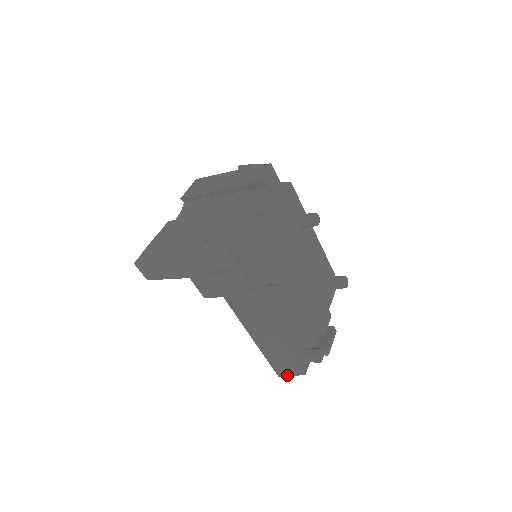
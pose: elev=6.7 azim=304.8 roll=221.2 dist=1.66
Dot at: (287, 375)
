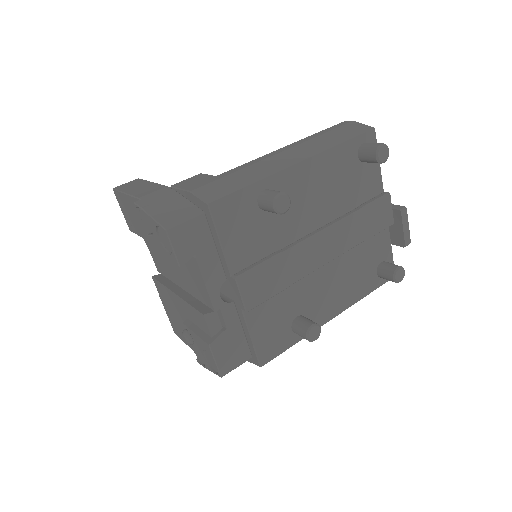
Dot at: occluded
